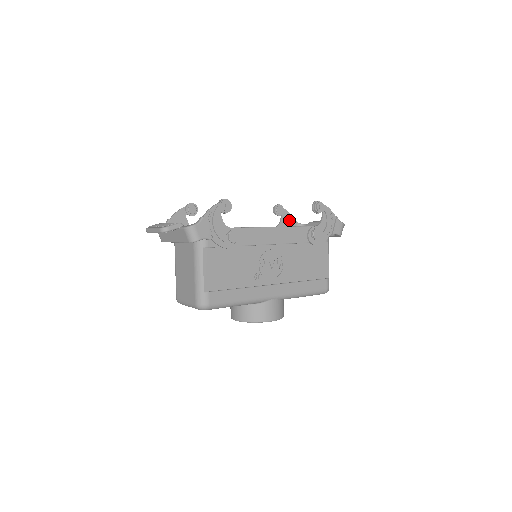
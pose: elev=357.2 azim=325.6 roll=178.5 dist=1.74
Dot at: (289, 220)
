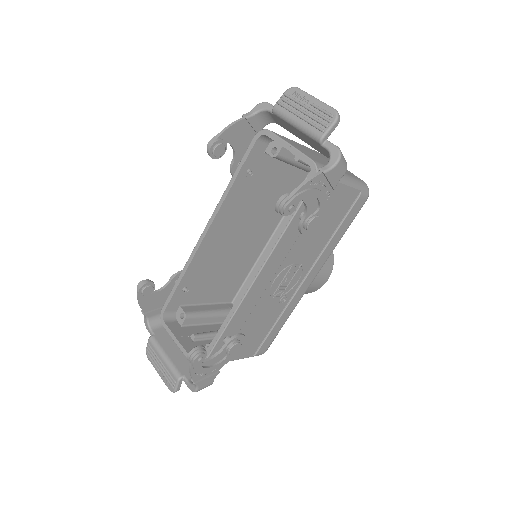
Dot at: (241, 129)
